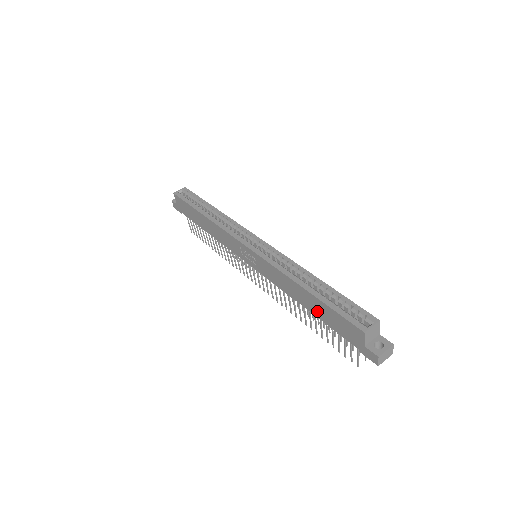
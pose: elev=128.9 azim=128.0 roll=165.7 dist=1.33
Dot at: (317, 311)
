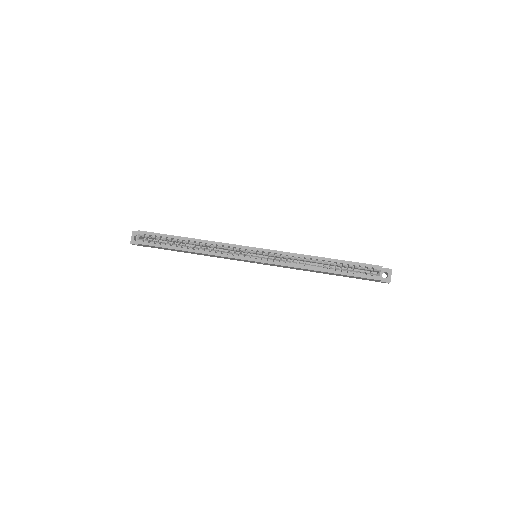
Dot at: occluded
